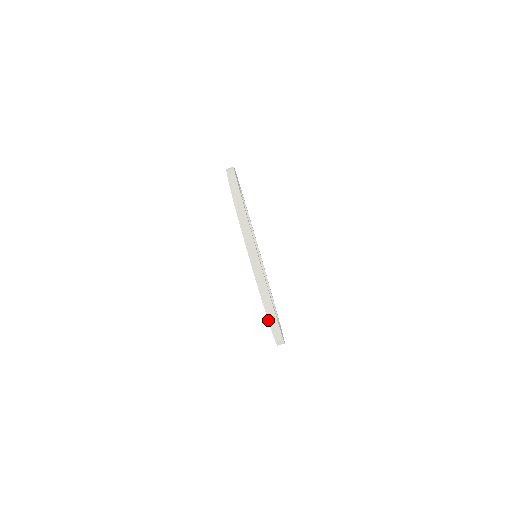
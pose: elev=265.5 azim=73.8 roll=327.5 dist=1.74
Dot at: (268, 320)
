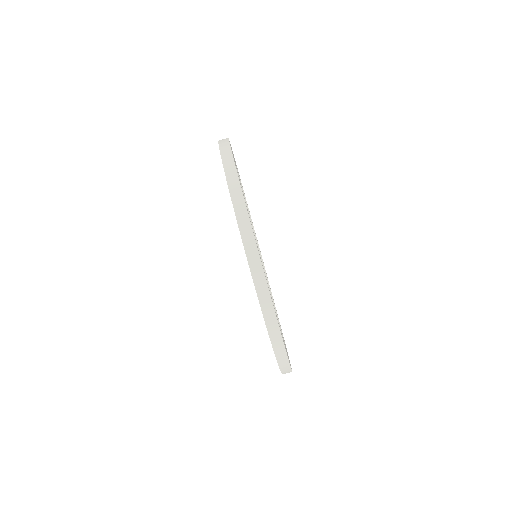
Dot at: (281, 372)
